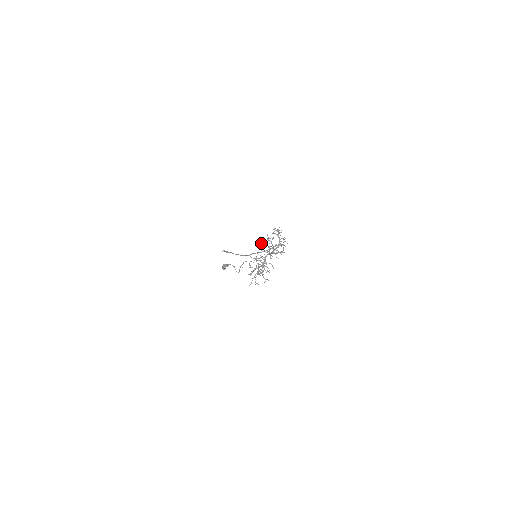
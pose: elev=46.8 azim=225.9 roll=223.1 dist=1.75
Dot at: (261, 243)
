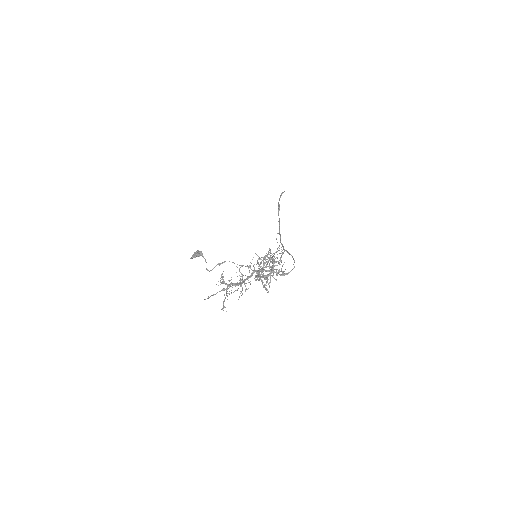
Dot at: occluded
